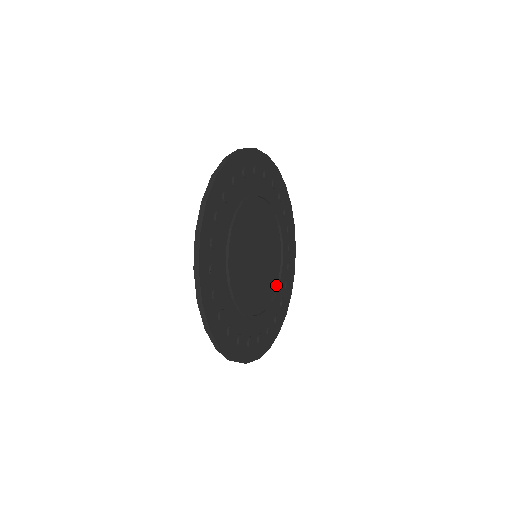
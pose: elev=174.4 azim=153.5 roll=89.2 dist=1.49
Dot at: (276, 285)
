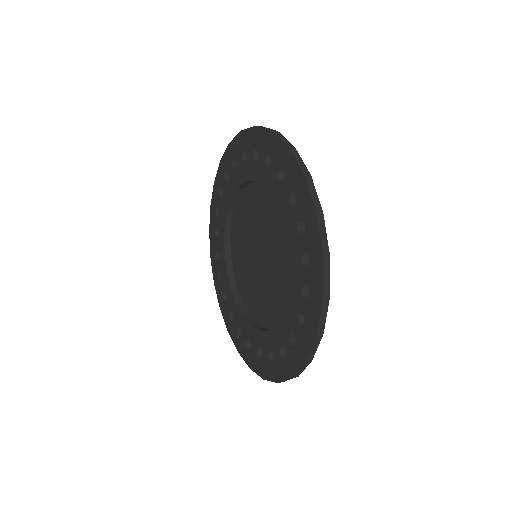
Dot at: (231, 249)
